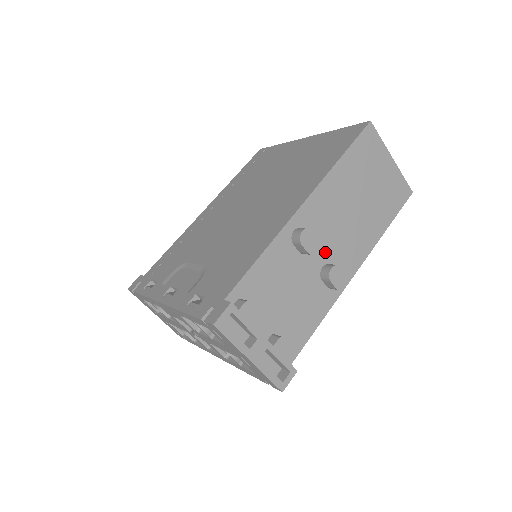
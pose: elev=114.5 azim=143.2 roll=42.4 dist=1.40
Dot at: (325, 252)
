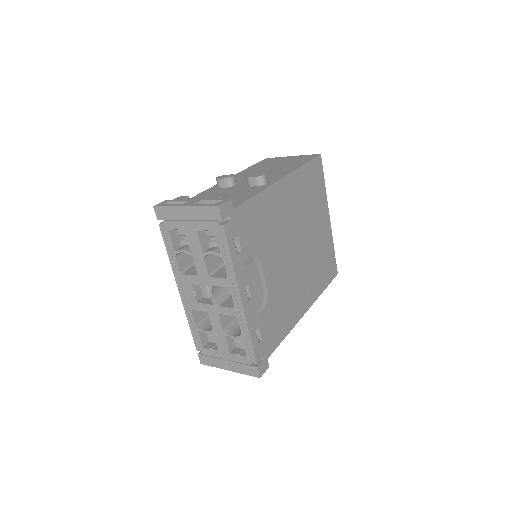
Dot at: occluded
